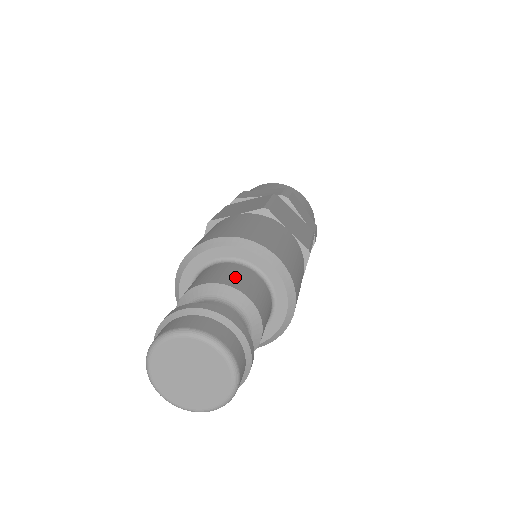
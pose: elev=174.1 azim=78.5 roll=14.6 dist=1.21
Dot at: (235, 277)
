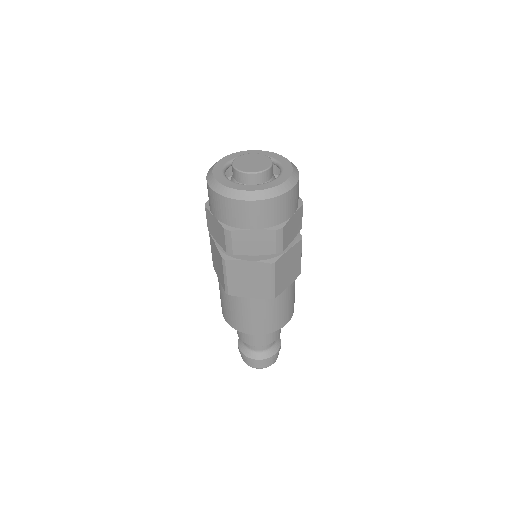
Dot at: (268, 338)
